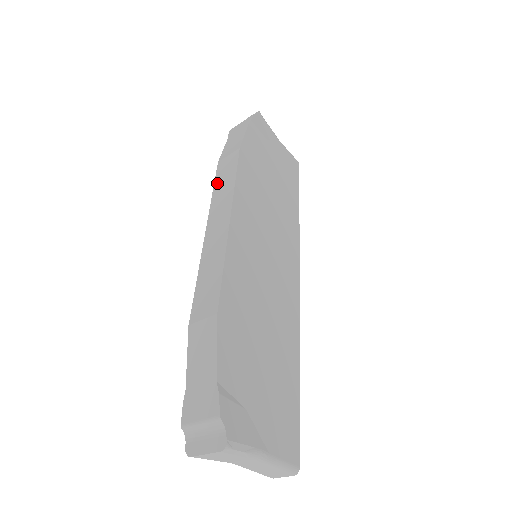
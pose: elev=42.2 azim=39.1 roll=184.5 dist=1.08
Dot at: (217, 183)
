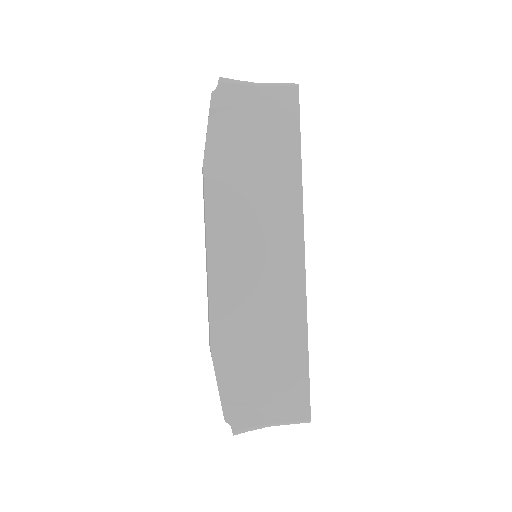
Dot at: occluded
